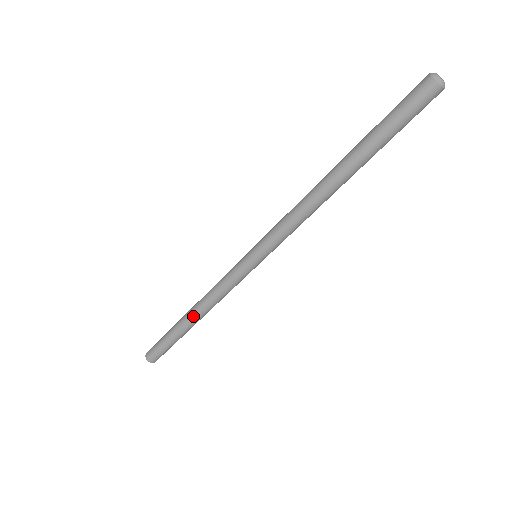
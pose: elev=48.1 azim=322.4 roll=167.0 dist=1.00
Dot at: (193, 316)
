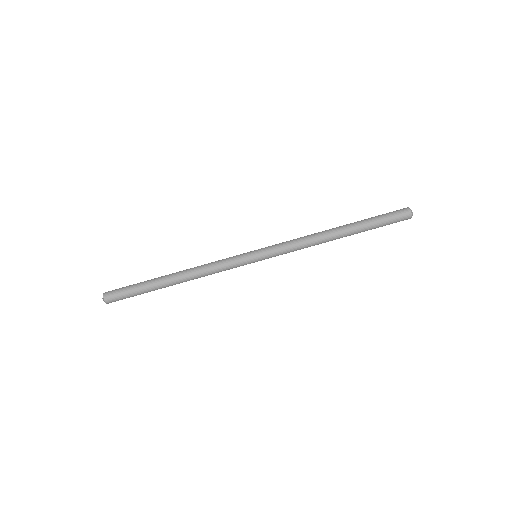
Dot at: (178, 273)
